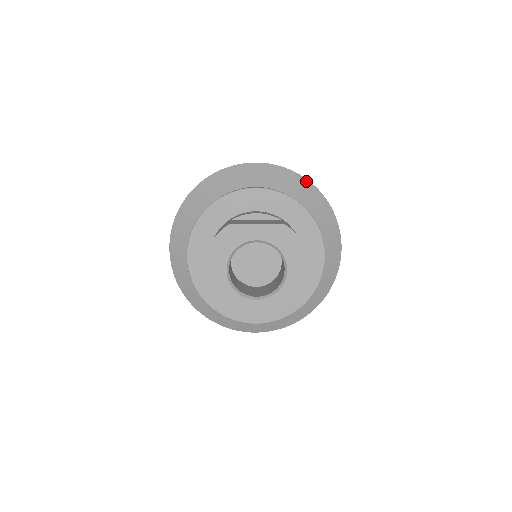
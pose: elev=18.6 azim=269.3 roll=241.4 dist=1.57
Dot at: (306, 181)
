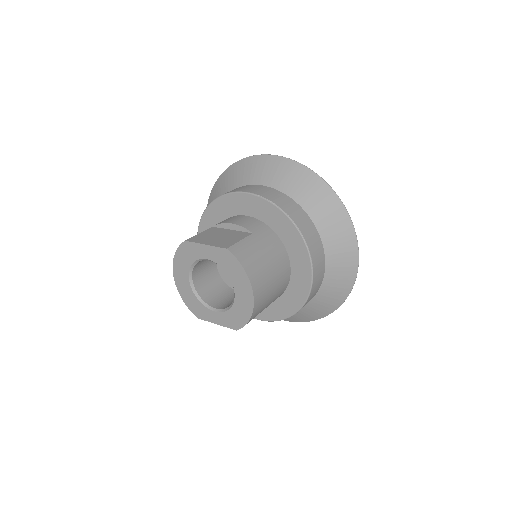
Dot at: (317, 178)
